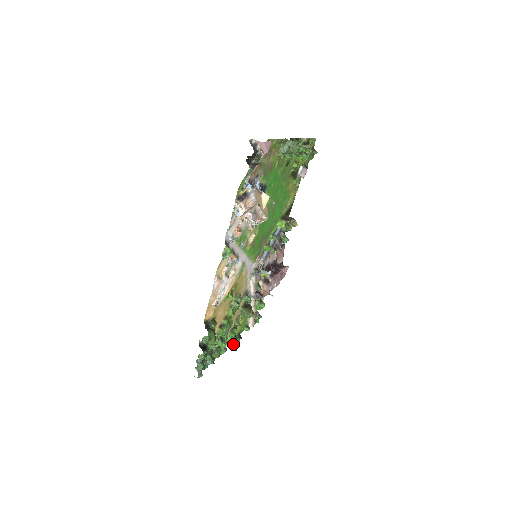
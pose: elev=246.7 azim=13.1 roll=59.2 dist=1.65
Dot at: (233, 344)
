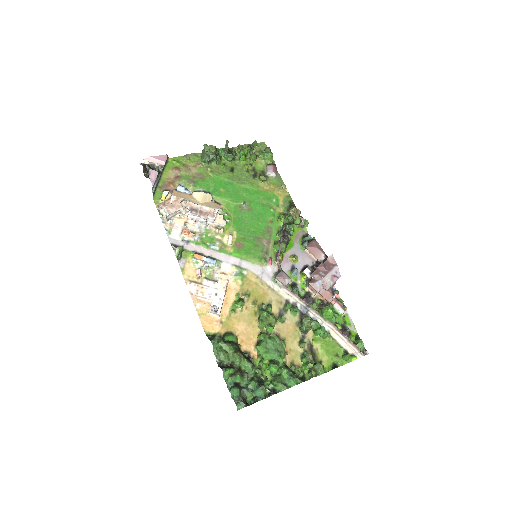
Dot at: (310, 371)
